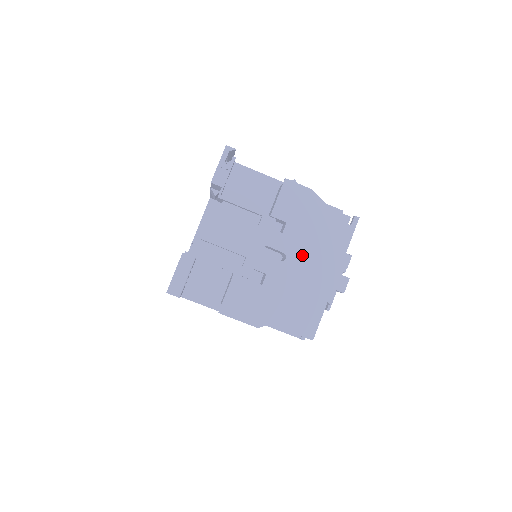
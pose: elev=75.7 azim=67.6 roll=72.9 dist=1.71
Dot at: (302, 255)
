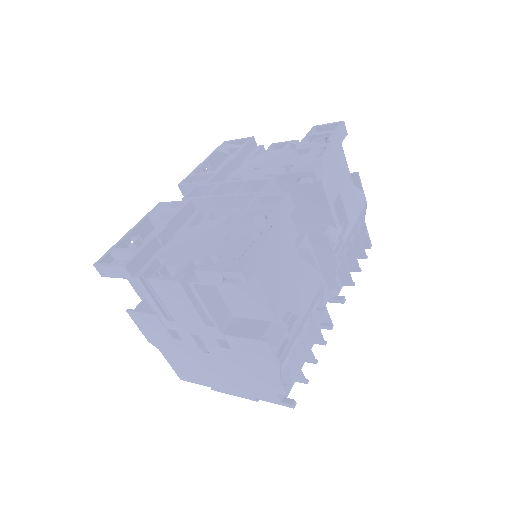
Dot at: (221, 366)
